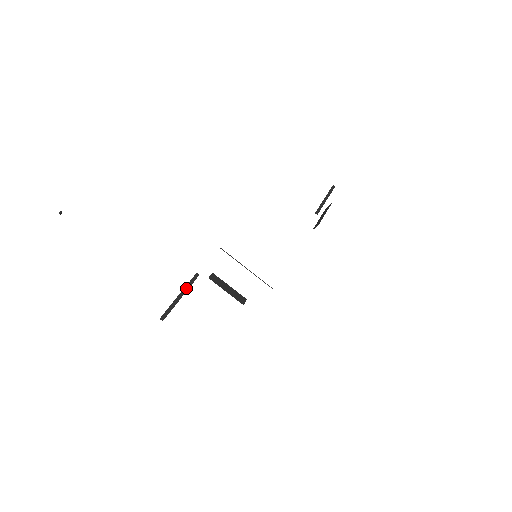
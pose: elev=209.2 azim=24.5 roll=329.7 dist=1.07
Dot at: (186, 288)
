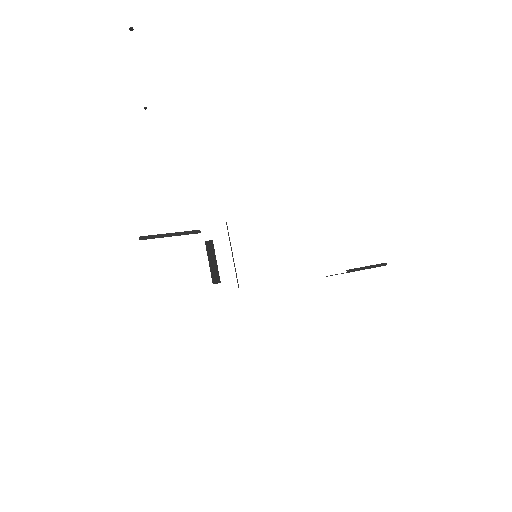
Dot at: (181, 233)
